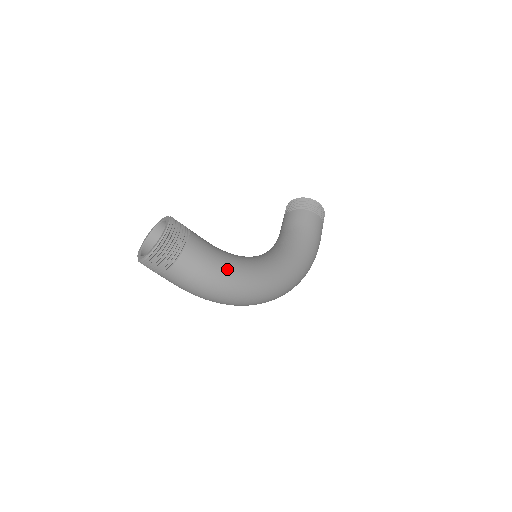
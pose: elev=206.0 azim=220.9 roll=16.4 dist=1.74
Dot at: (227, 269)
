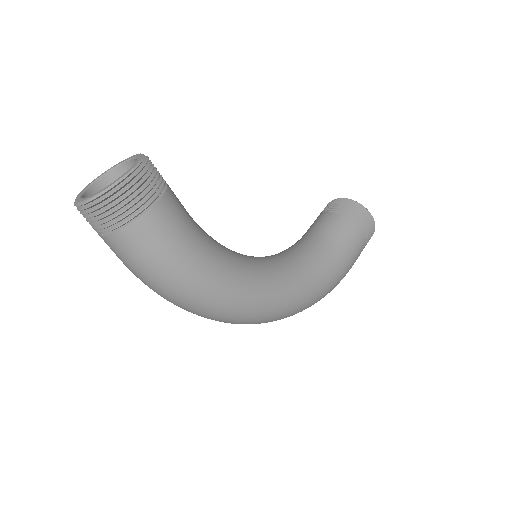
Dot at: (198, 266)
